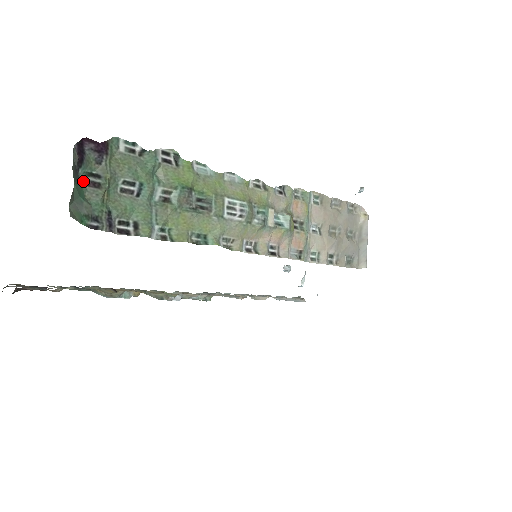
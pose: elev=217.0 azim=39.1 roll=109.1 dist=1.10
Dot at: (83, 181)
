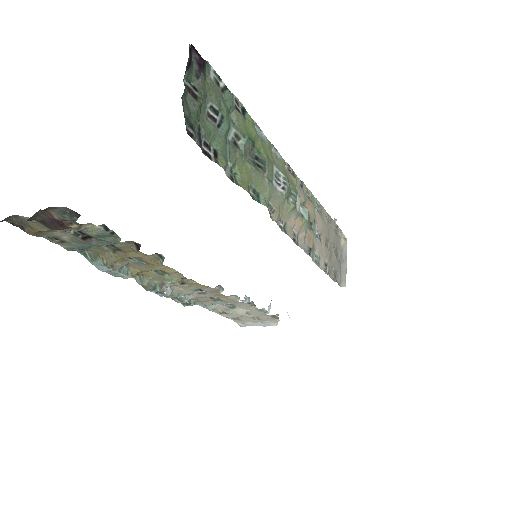
Dot at: occluded
